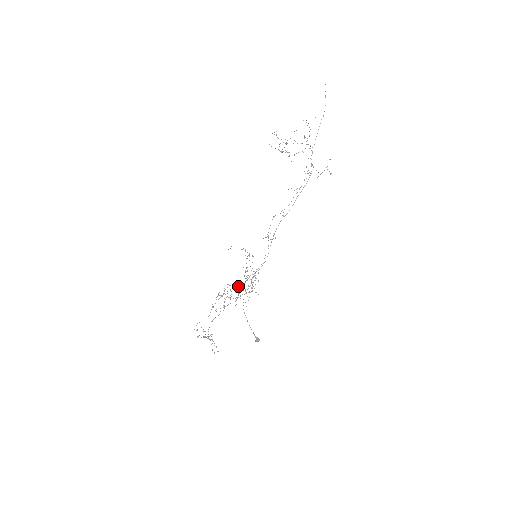
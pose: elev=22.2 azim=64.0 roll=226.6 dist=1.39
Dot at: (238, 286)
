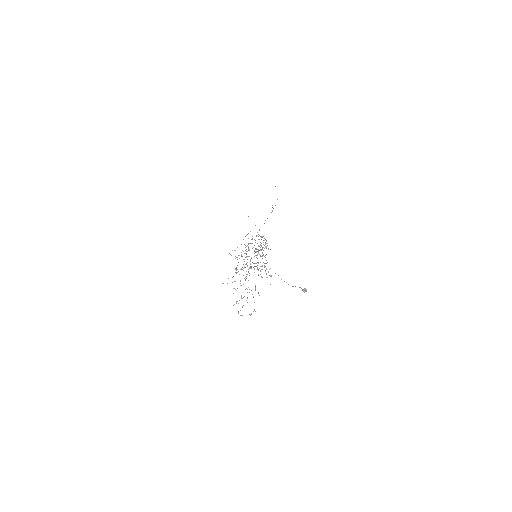
Dot at: occluded
